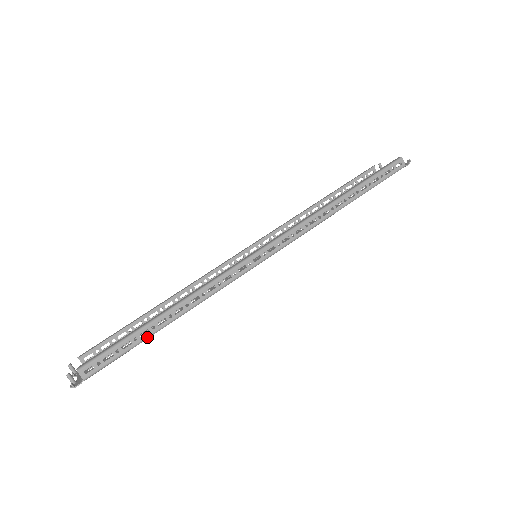
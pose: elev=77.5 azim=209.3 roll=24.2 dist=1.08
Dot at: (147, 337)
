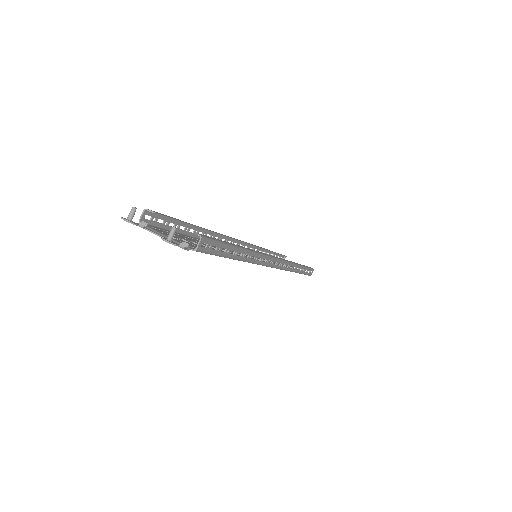
Dot at: (230, 257)
